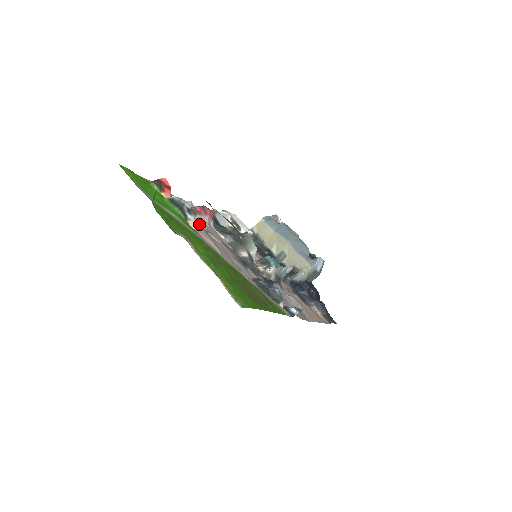
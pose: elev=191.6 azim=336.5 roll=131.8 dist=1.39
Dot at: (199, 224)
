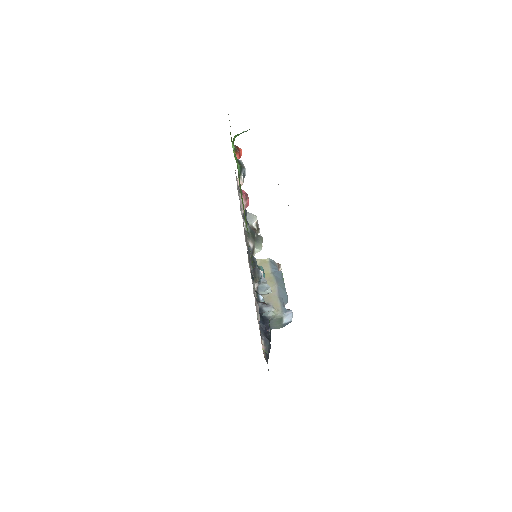
Dot at: occluded
